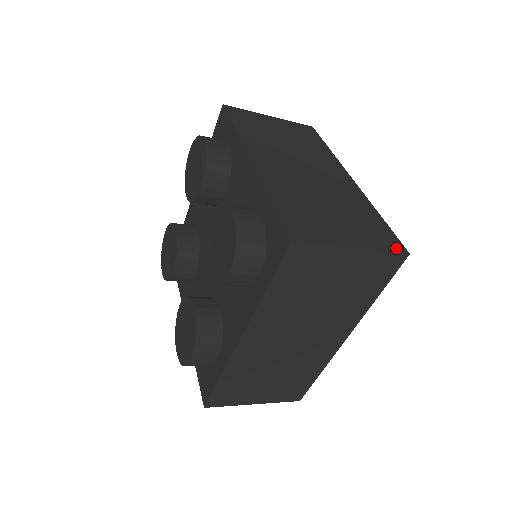
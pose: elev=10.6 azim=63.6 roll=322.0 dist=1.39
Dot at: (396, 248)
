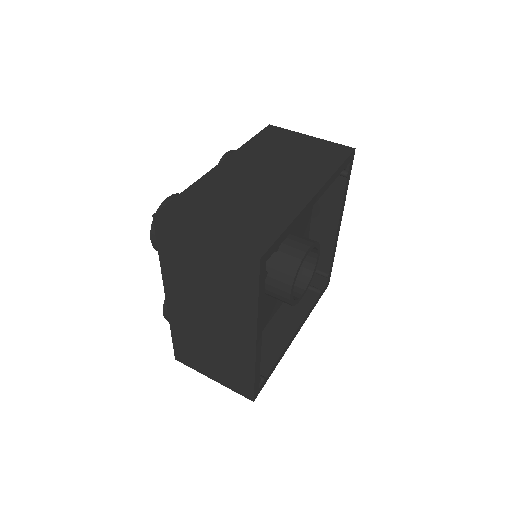
Dot at: (245, 395)
